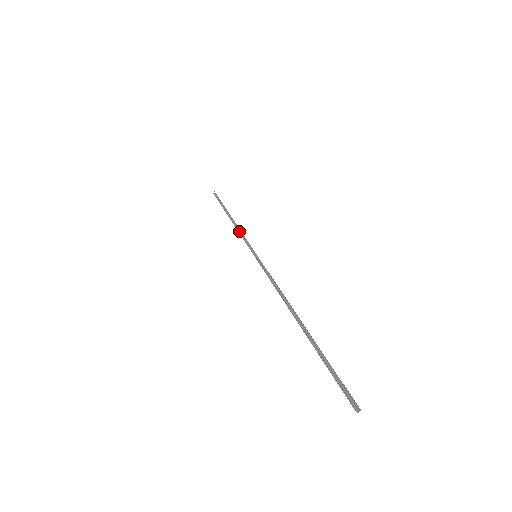
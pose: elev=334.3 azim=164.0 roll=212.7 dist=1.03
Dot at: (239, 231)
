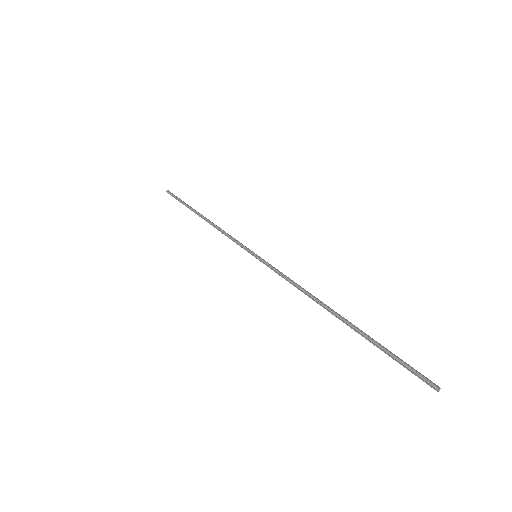
Dot at: (221, 231)
